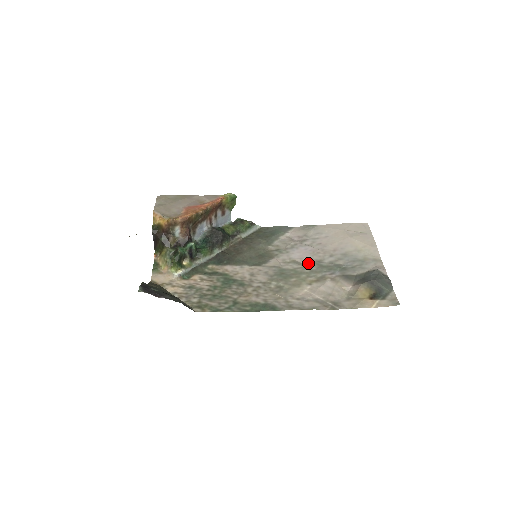
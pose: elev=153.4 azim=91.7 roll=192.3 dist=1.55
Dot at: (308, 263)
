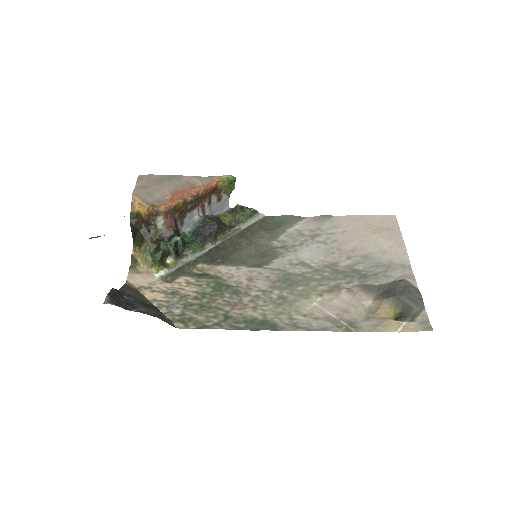
Dot at: (320, 266)
